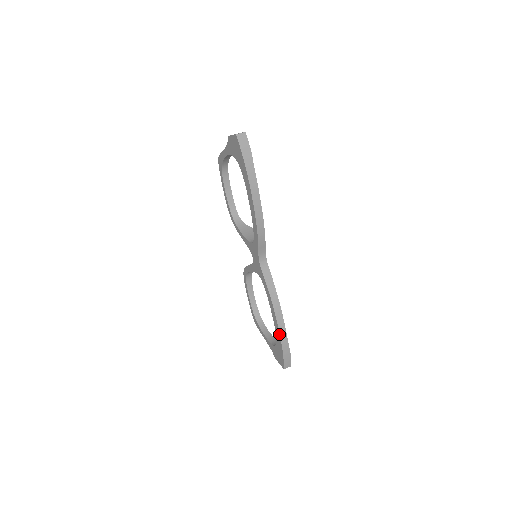
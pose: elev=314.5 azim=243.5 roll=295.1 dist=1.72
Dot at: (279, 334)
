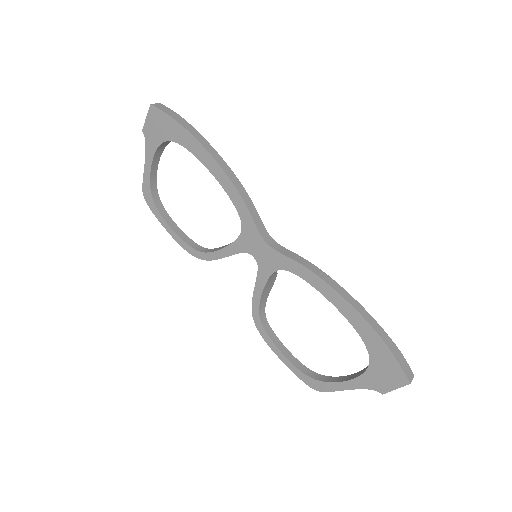
Dot at: (361, 318)
